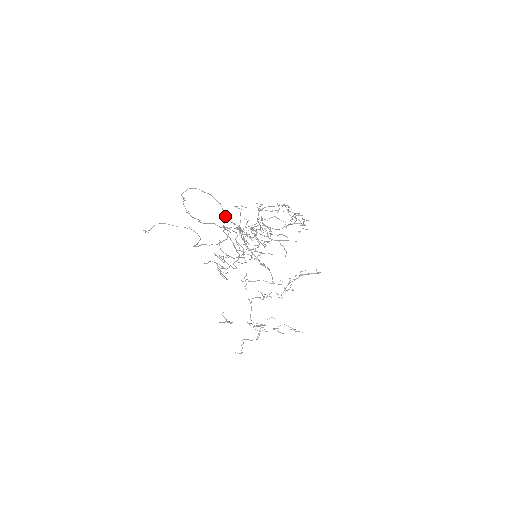
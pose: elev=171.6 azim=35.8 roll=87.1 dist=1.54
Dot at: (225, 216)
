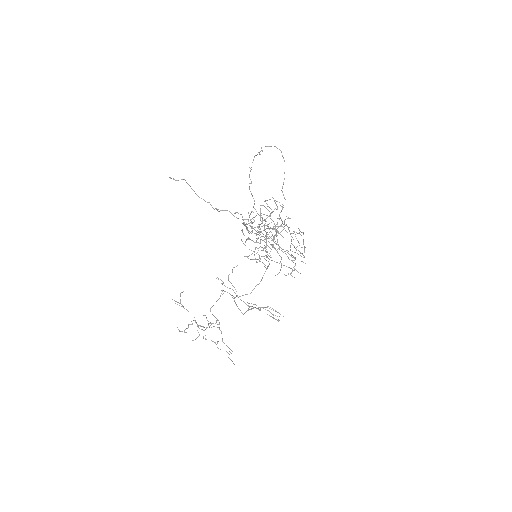
Dot at: (282, 187)
